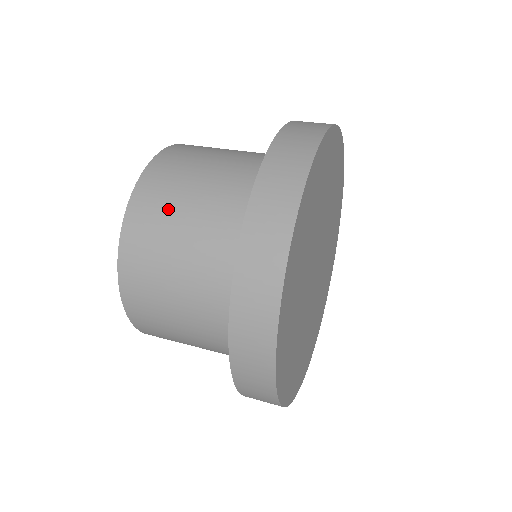
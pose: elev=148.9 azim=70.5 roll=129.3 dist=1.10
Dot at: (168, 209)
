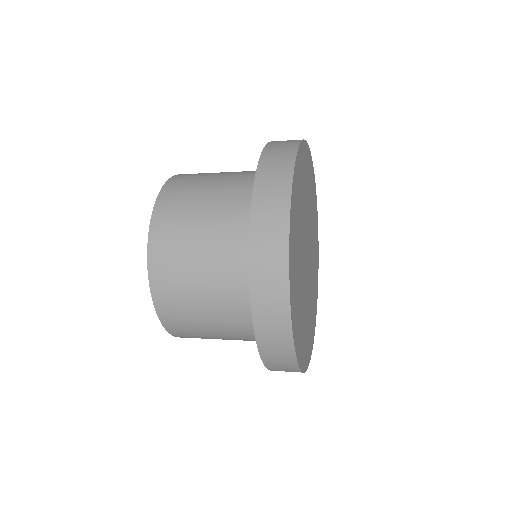
Dot at: occluded
